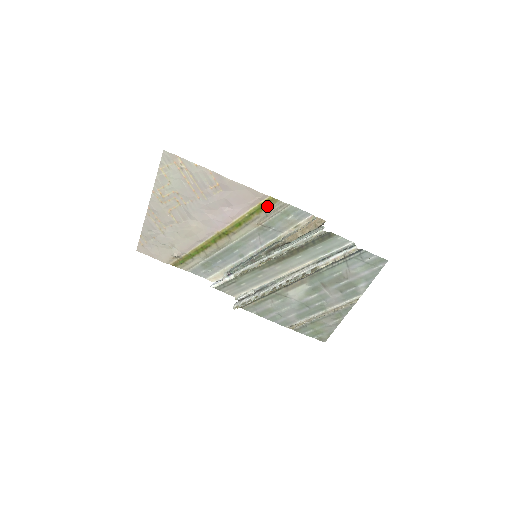
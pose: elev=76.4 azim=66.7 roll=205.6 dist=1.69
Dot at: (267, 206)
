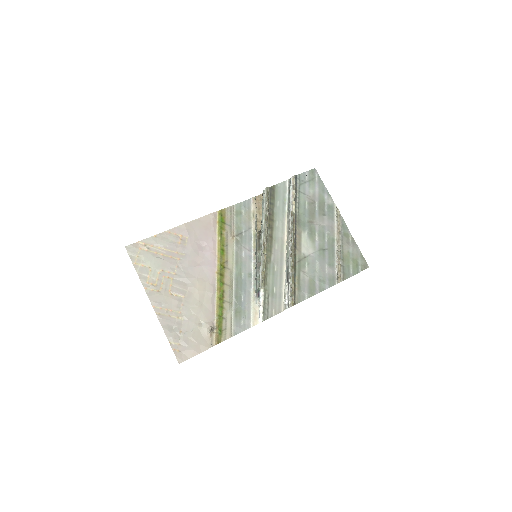
Dot at: (223, 219)
